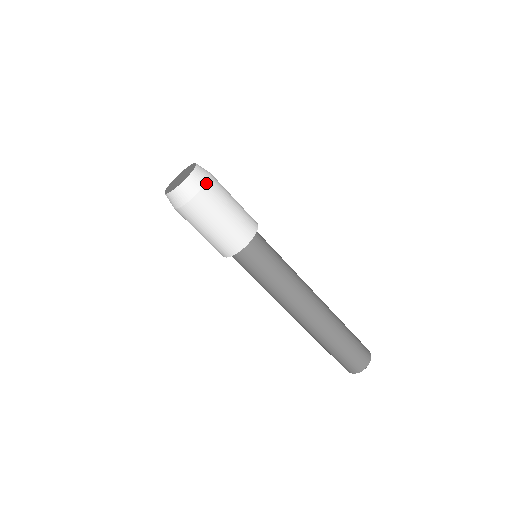
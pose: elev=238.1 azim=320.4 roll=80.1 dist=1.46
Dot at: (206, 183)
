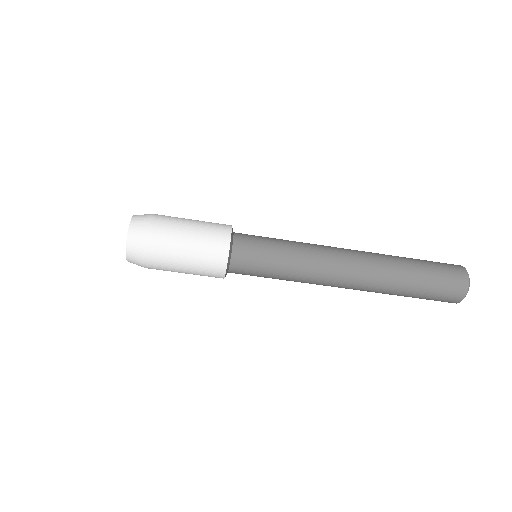
Dot at: (146, 234)
